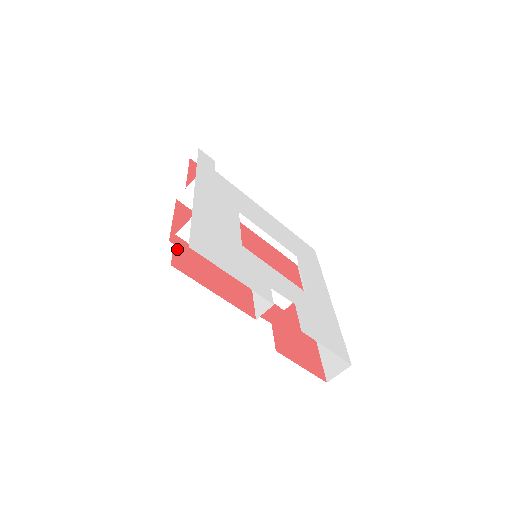
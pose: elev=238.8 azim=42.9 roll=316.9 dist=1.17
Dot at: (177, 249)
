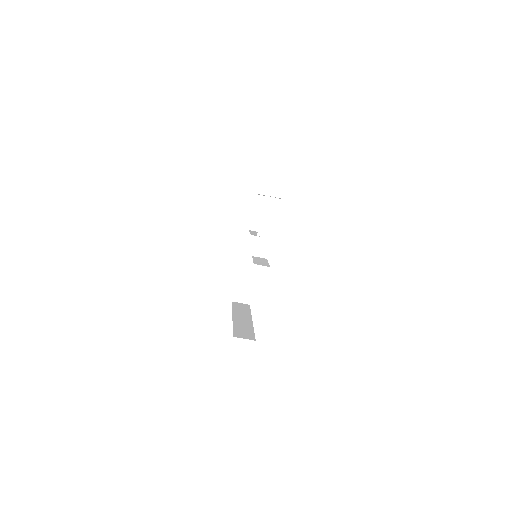
Dot at: occluded
